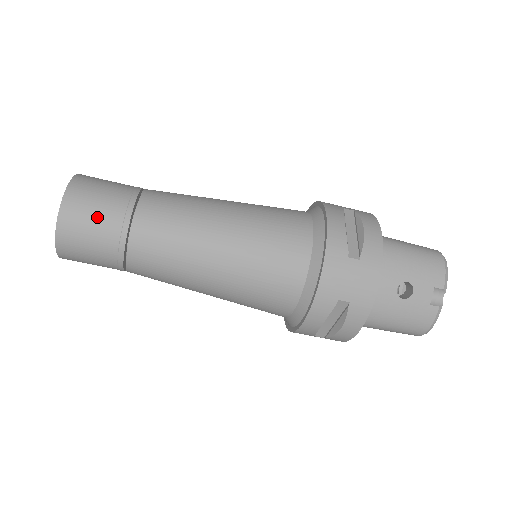
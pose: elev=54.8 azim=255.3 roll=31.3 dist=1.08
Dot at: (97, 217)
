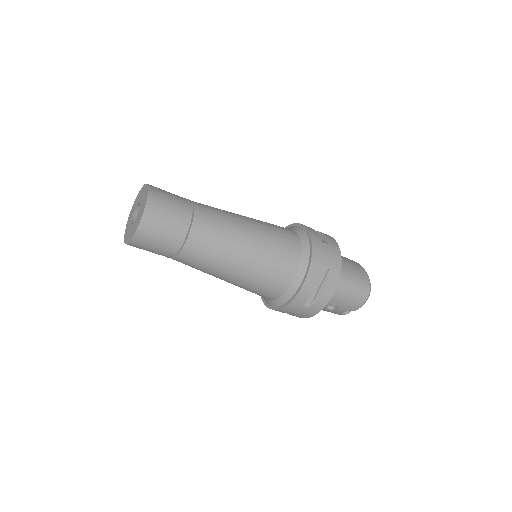
Dot at: (156, 247)
